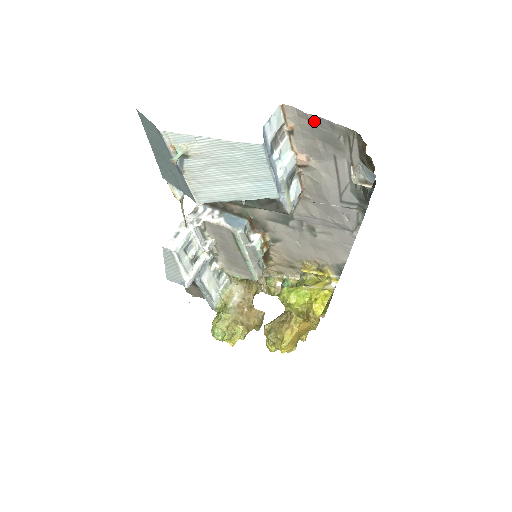
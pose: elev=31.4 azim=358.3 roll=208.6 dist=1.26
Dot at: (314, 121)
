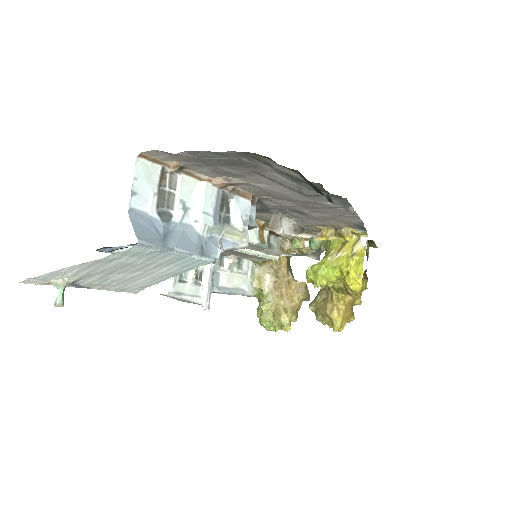
Dot at: (193, 155)
